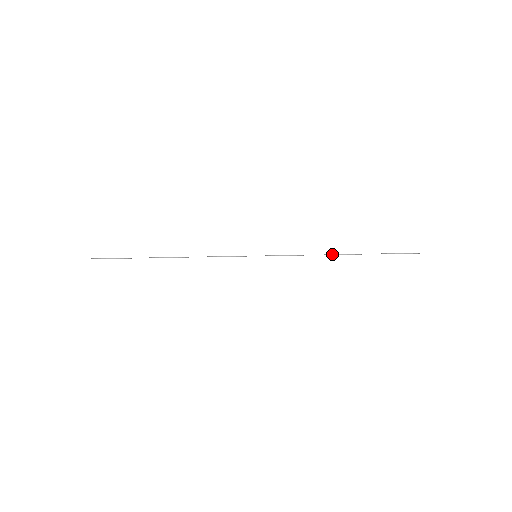
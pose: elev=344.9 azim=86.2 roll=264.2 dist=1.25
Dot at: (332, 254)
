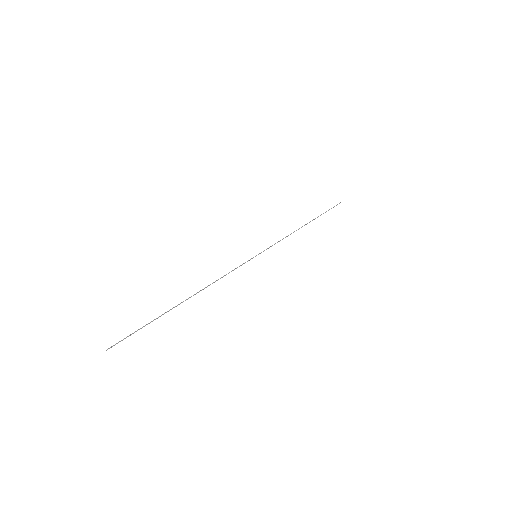
Dot at: occluded
